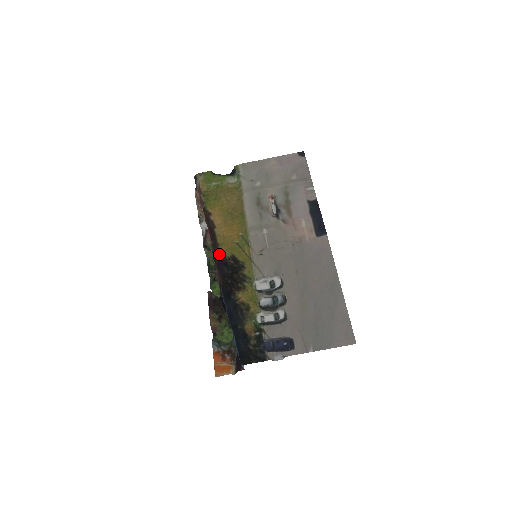
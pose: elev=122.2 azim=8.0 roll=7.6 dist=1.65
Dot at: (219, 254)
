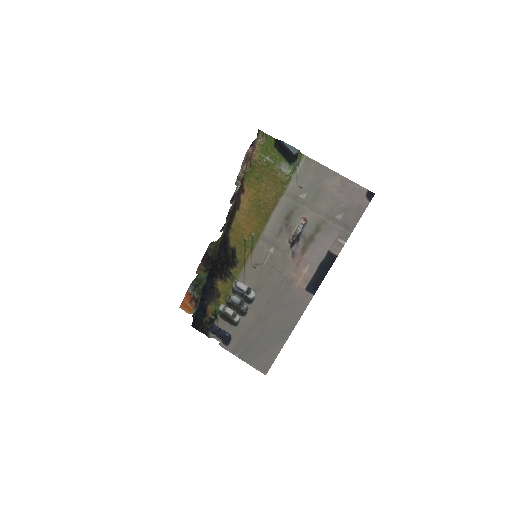
Dot at: (226, 237)
